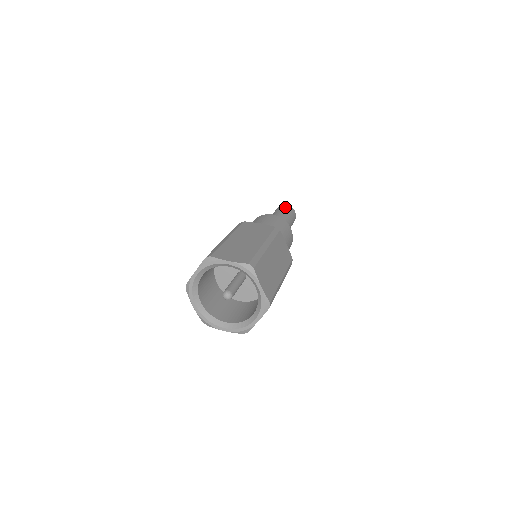
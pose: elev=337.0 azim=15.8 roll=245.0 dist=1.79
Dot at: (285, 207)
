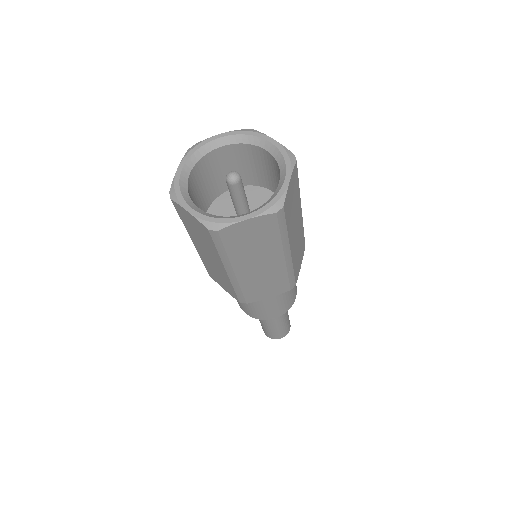
Dot at: occluded
